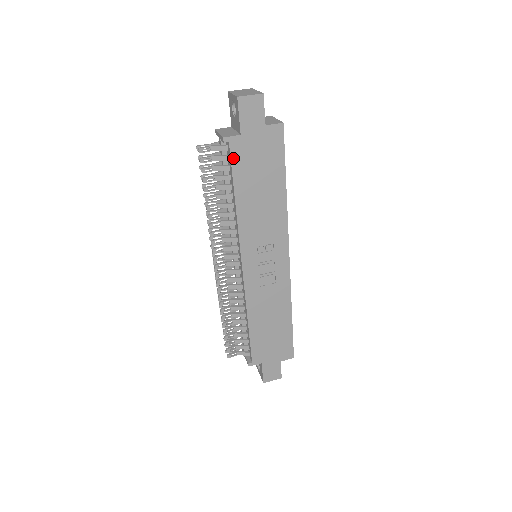
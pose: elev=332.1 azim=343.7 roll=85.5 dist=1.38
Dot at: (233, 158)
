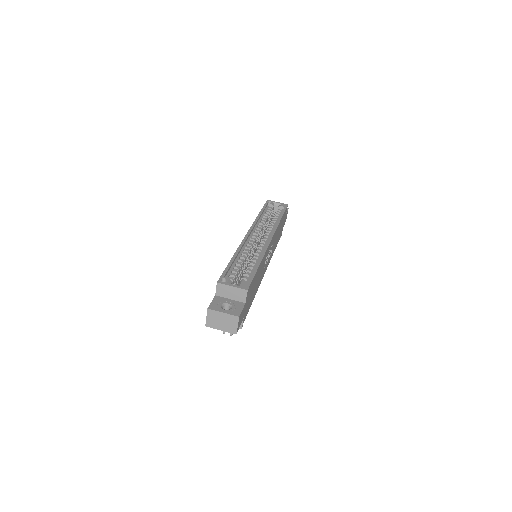
Dot at: (246, 315)
